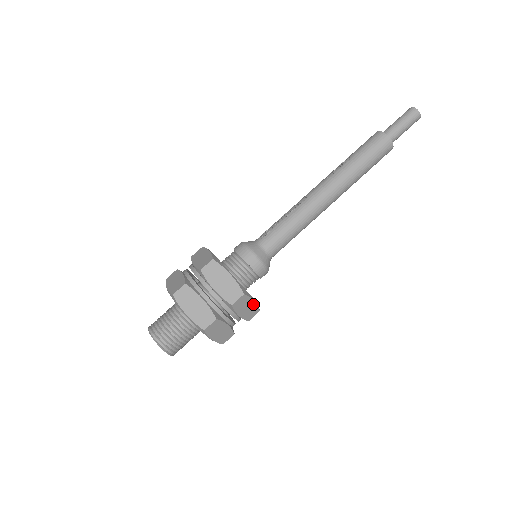
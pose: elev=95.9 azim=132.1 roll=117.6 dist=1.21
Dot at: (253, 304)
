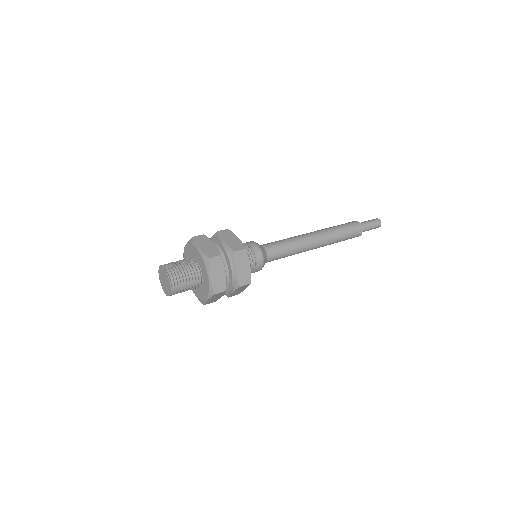
Dot at: (238, 240)
